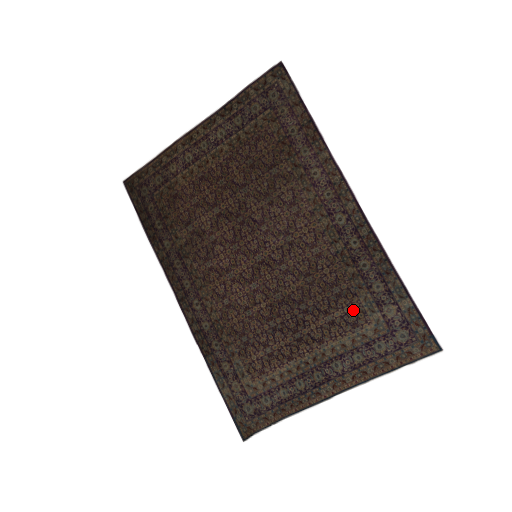
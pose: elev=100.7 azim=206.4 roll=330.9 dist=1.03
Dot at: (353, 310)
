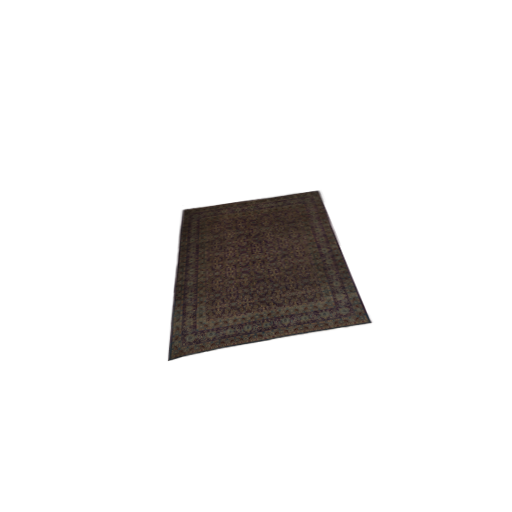
Dot at: (313, 292)
